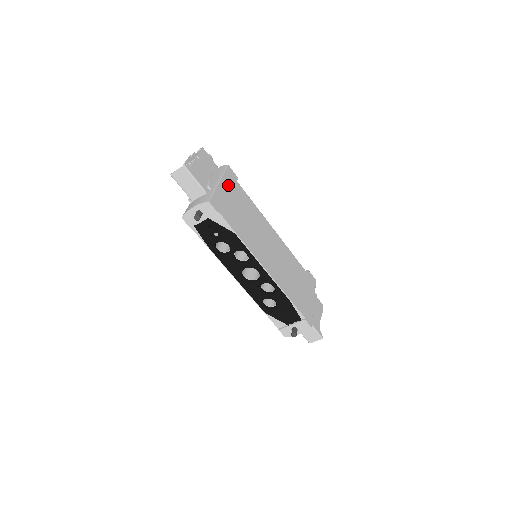
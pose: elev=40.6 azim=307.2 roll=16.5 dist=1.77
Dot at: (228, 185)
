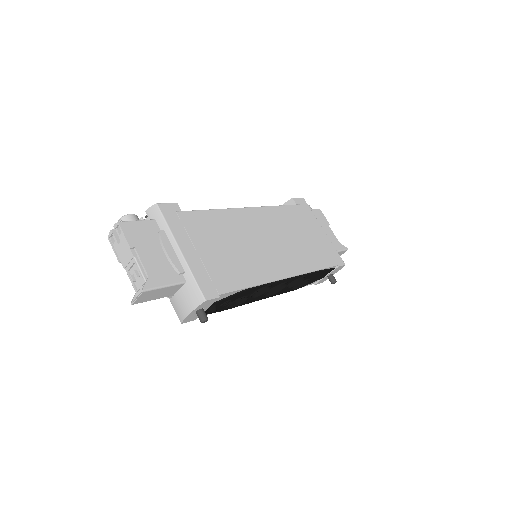
Dot at: (185, 236)
